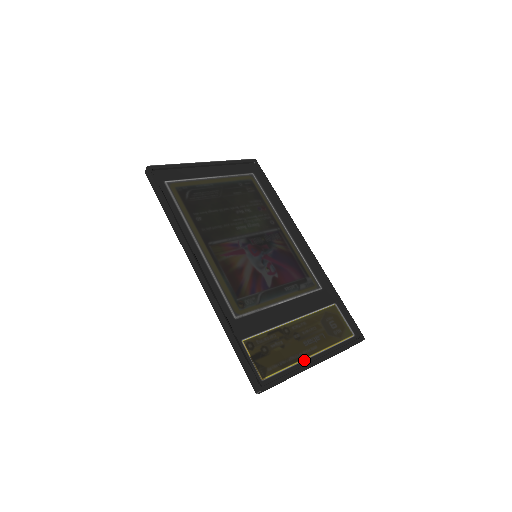
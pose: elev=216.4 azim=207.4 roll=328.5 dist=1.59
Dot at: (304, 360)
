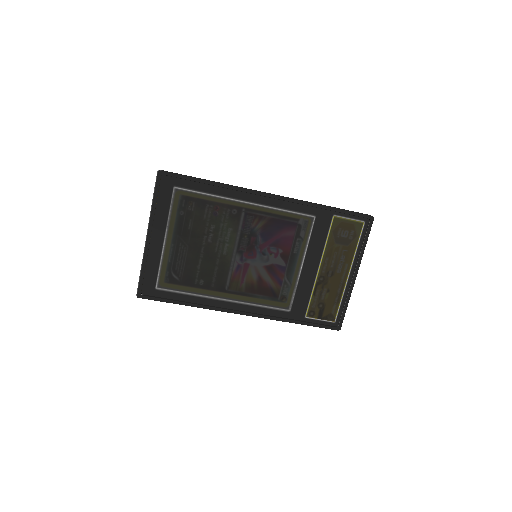
Dot at: (347, 283)
